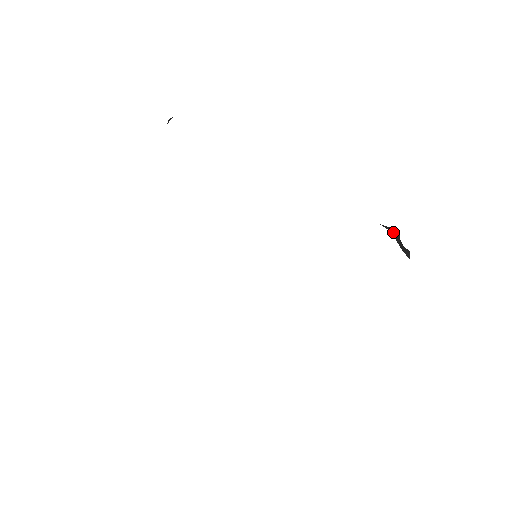
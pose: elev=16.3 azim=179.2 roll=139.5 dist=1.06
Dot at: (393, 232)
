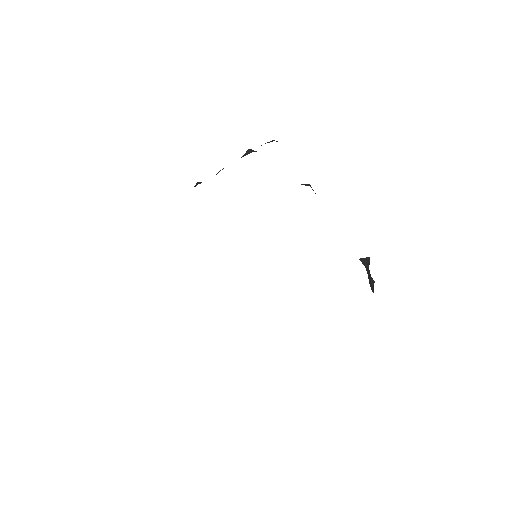
Dot at: (367, 266)
